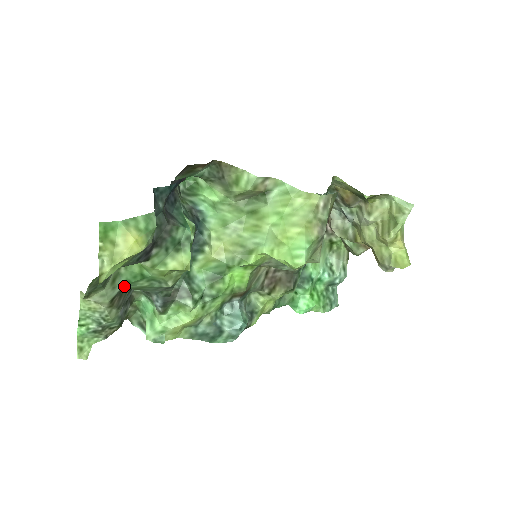
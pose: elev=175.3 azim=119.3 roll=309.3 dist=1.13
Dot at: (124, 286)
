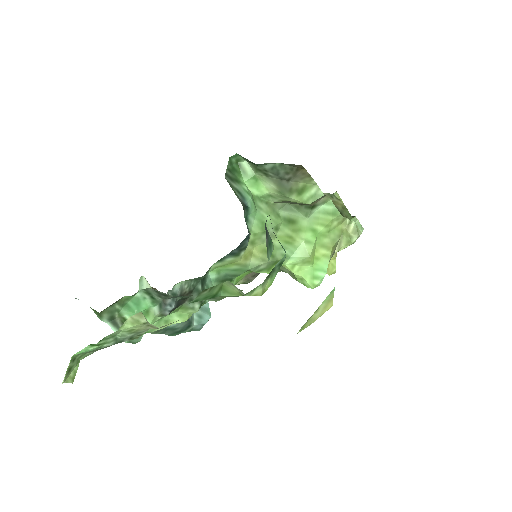
Dot at: occluded
